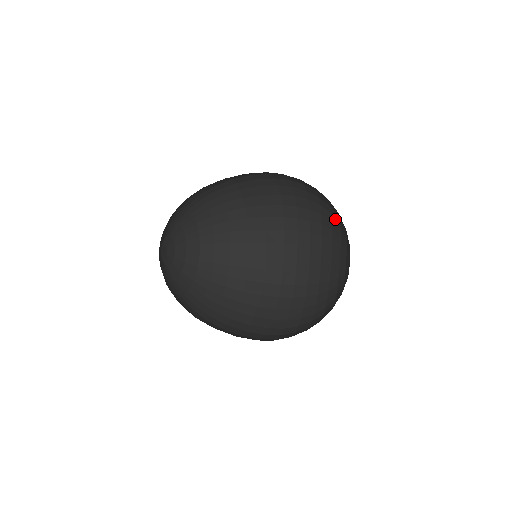
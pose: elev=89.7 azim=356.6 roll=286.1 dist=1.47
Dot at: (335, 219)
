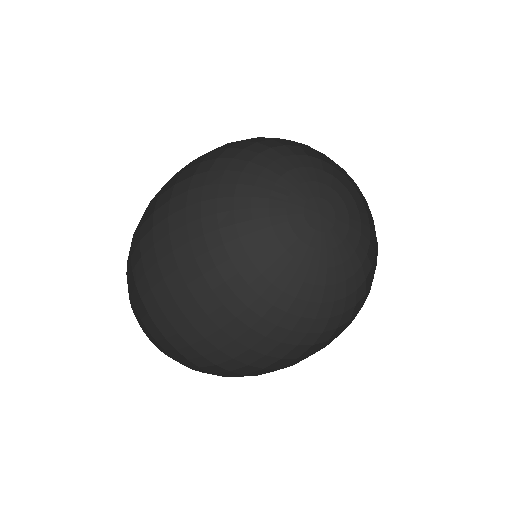
Dot at: (263, 231)
